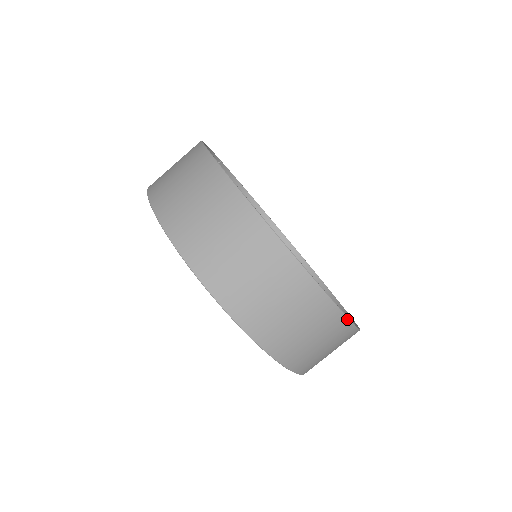
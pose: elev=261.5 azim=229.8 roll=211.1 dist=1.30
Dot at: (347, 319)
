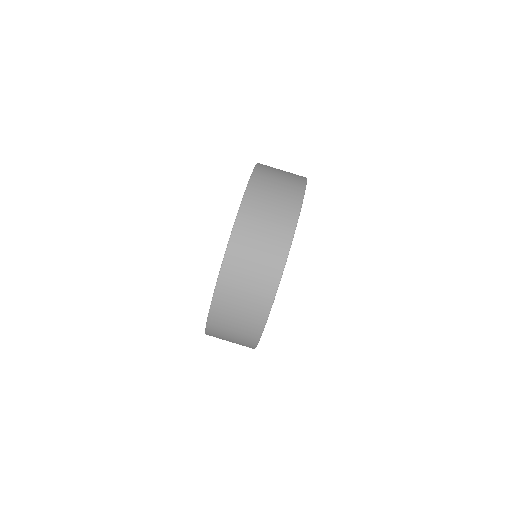
Dot at: (254, 348)
